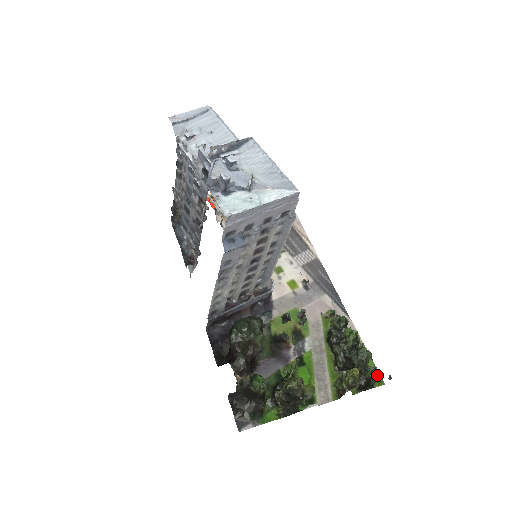
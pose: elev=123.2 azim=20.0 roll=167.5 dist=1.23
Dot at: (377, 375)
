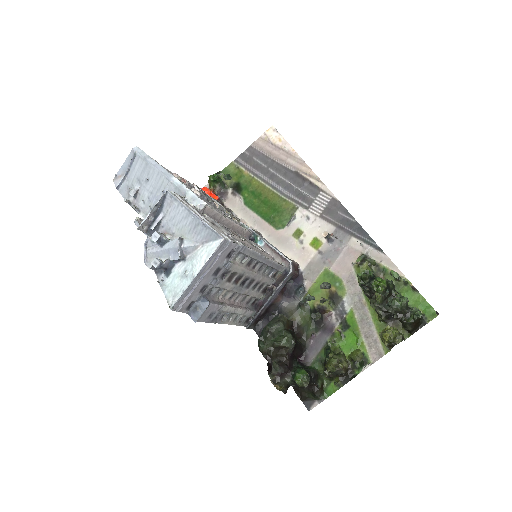
Dot at: (428, 308)
